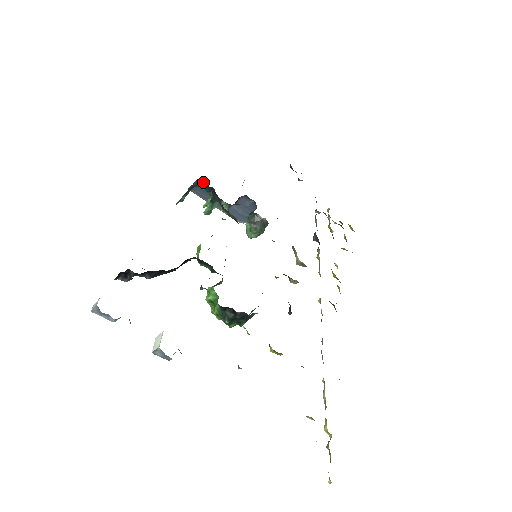
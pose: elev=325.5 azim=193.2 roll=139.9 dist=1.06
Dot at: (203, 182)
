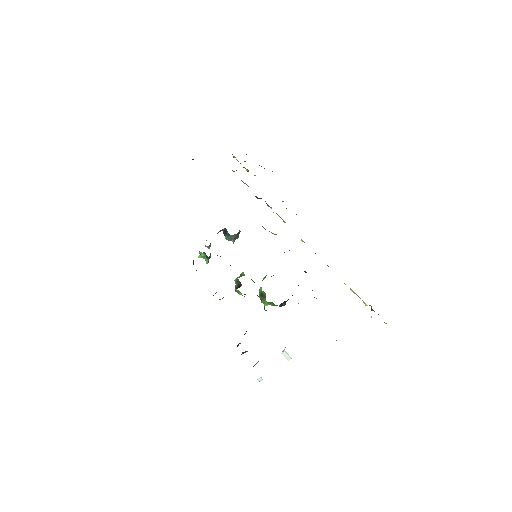
Dot at: occluded
